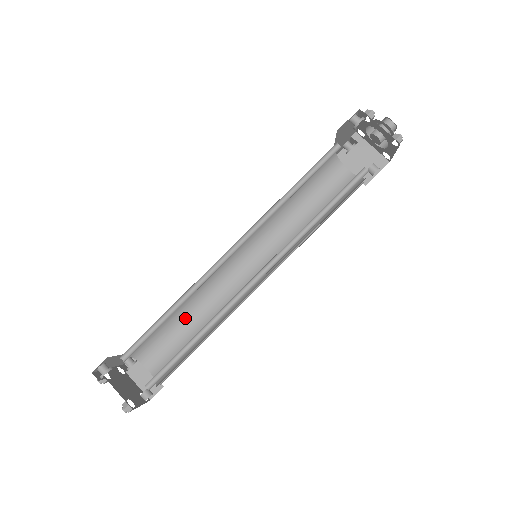
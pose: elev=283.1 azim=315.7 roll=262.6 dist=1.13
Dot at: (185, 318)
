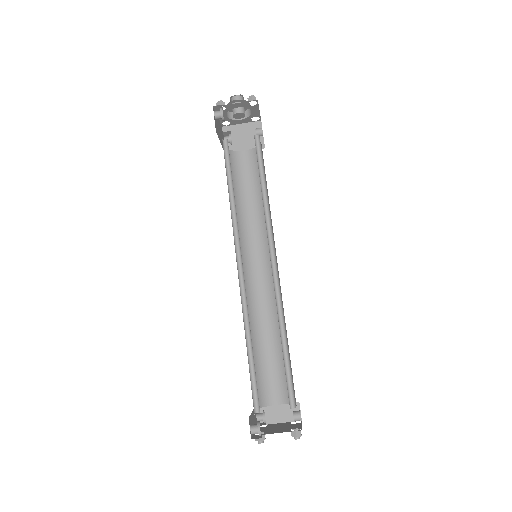
Dot at: (260, 346)
